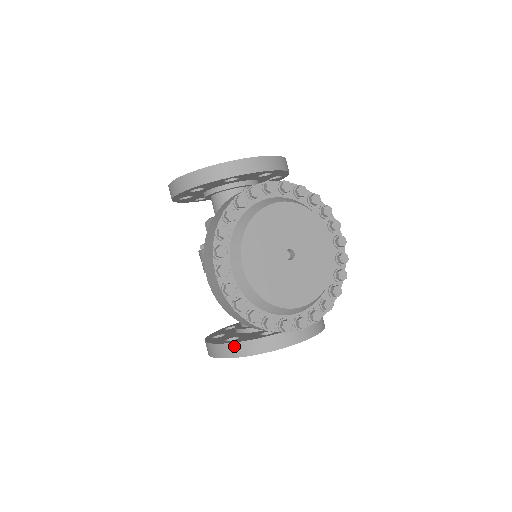
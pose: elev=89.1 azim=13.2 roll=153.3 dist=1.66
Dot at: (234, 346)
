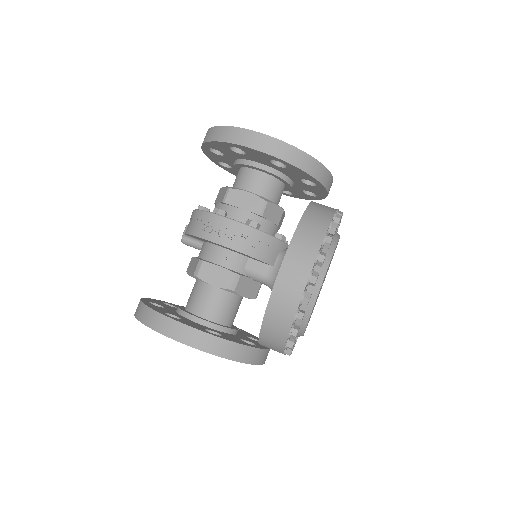
Dot at: (231, 345)
